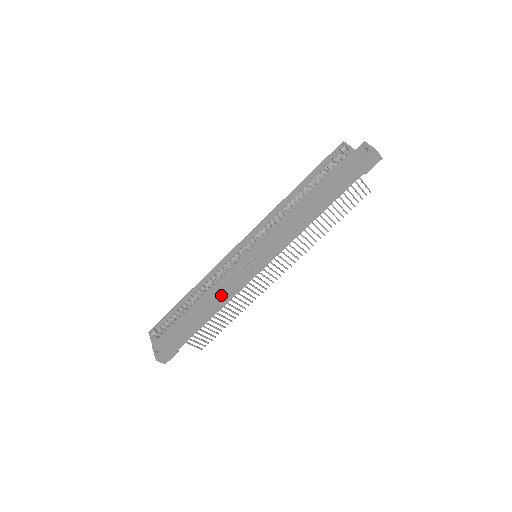
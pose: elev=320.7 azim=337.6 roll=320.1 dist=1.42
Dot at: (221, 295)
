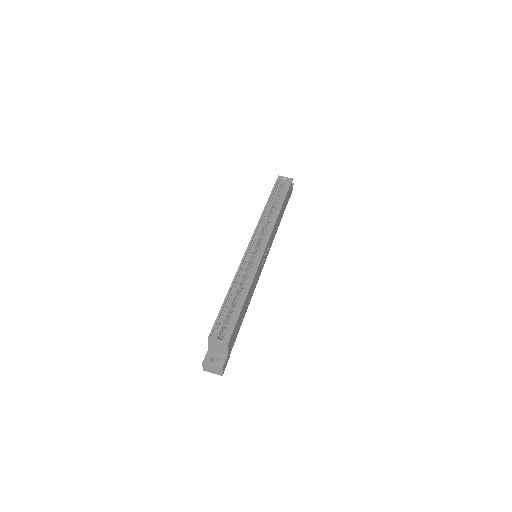
Dot at: (253, 287)
